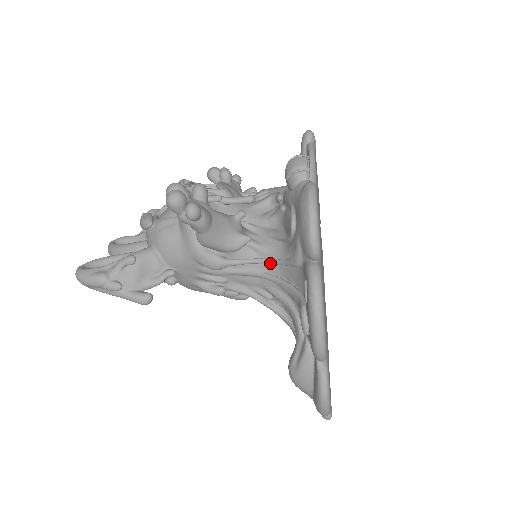
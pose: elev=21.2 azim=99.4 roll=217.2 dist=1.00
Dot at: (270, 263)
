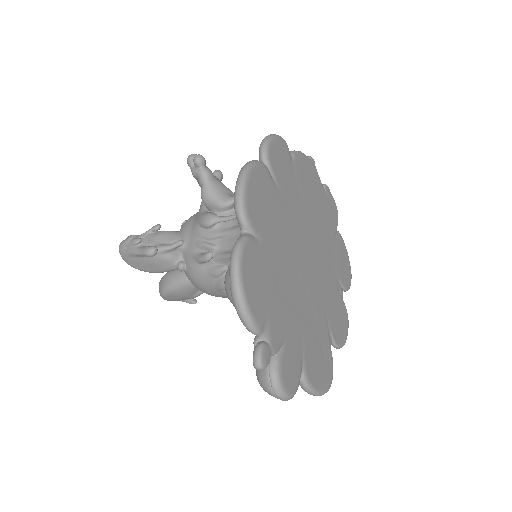
Dot at: occluded
